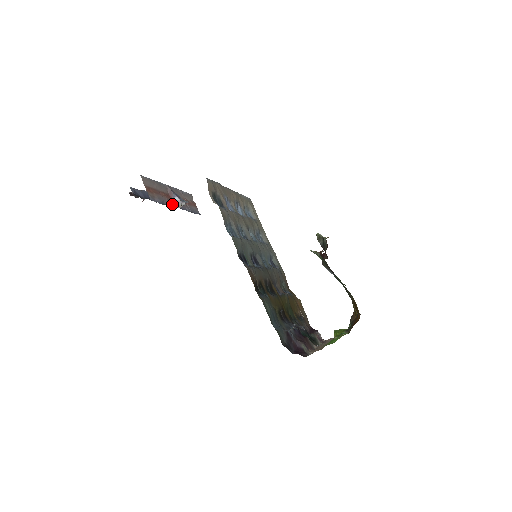
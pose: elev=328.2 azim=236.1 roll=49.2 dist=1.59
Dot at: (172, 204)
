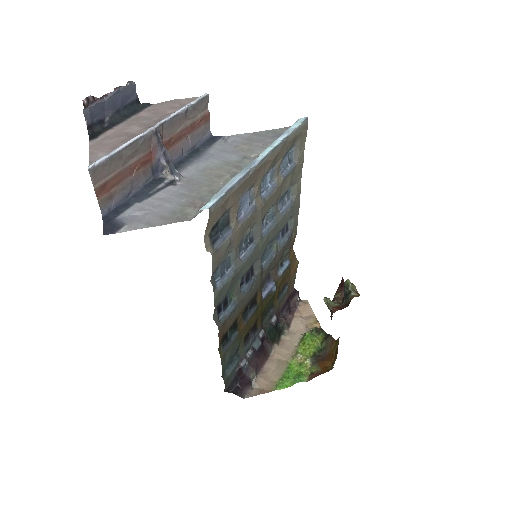
Dot at: (152, 171)
